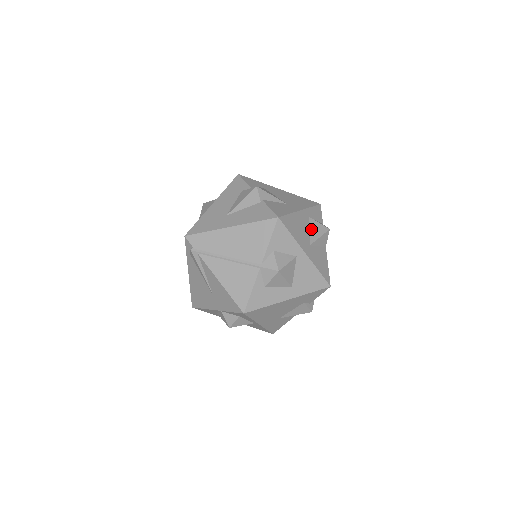
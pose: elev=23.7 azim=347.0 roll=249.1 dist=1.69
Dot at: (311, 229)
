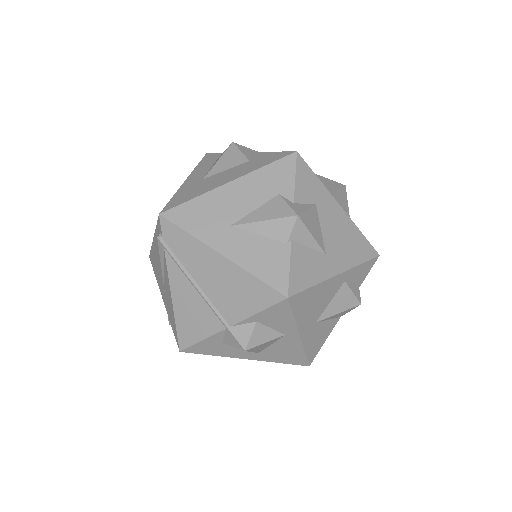
Dot at: (334, 299)
